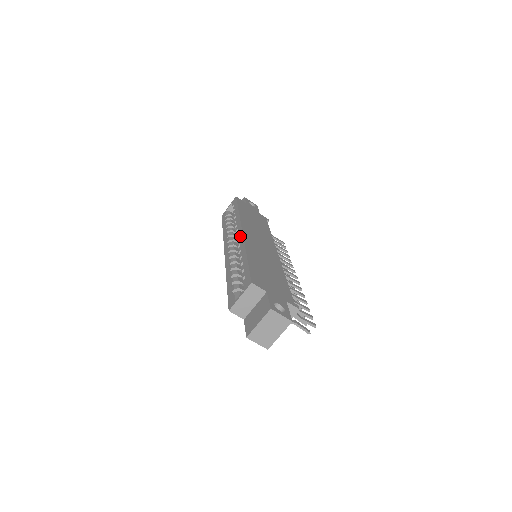
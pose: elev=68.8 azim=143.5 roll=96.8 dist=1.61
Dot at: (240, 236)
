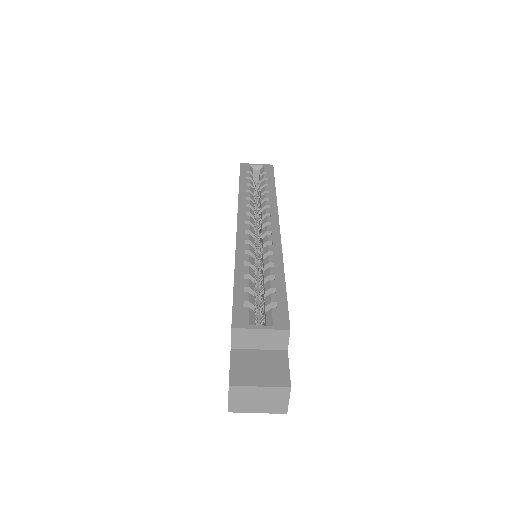
Dot at: (275, 230)
